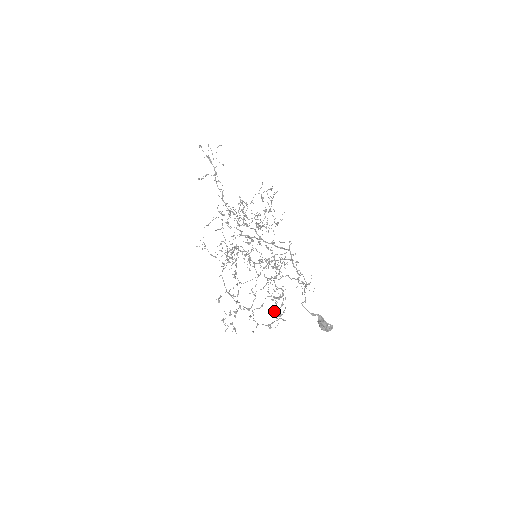
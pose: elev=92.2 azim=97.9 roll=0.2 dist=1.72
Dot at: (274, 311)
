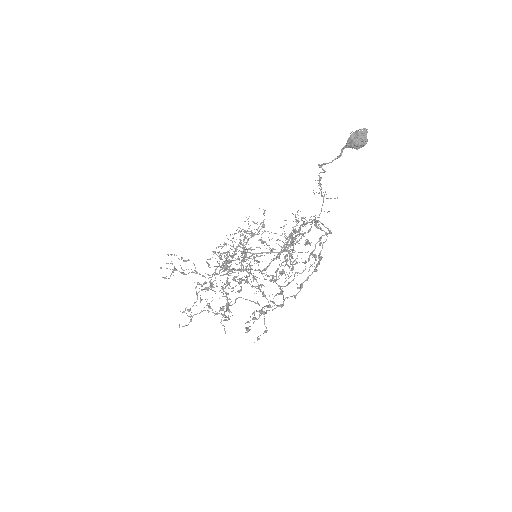
Dot at: (302, 226)
